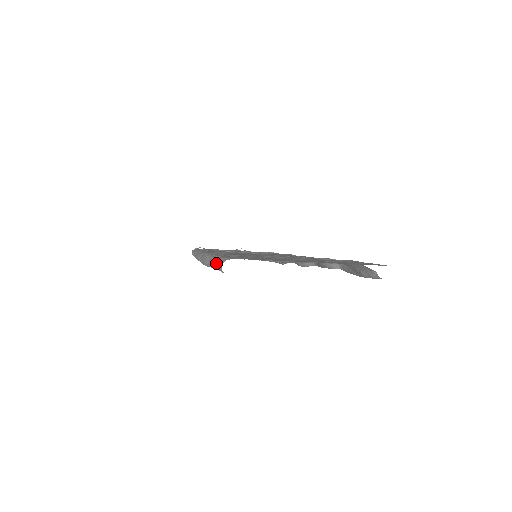
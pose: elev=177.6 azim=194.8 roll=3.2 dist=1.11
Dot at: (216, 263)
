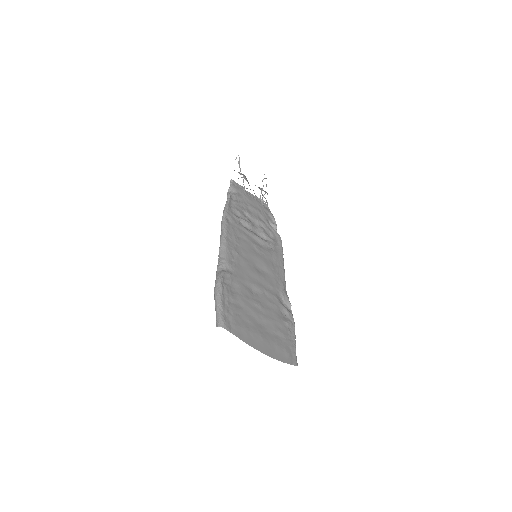
Dot at: (217, 315)
